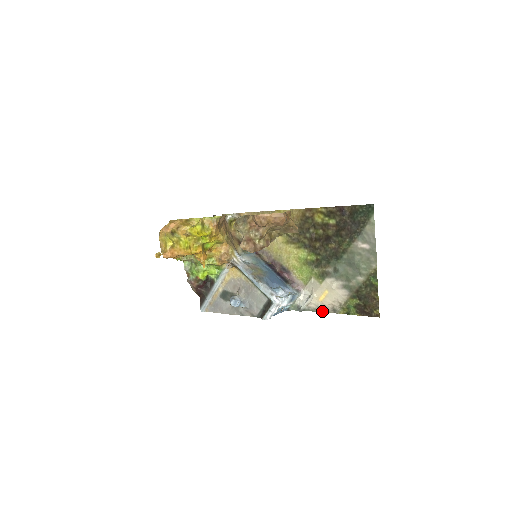
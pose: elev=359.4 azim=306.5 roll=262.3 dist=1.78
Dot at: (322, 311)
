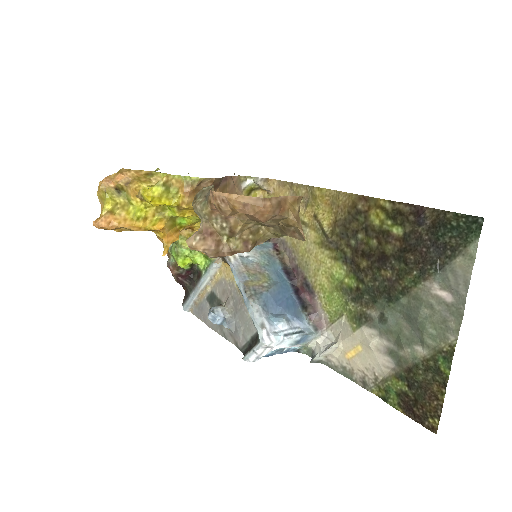
Dot at: (346, 375)
